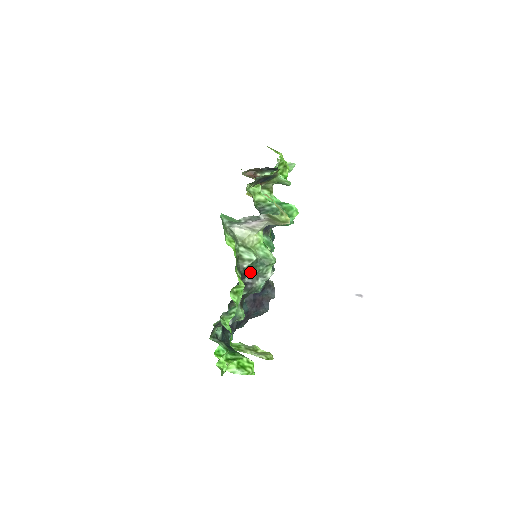
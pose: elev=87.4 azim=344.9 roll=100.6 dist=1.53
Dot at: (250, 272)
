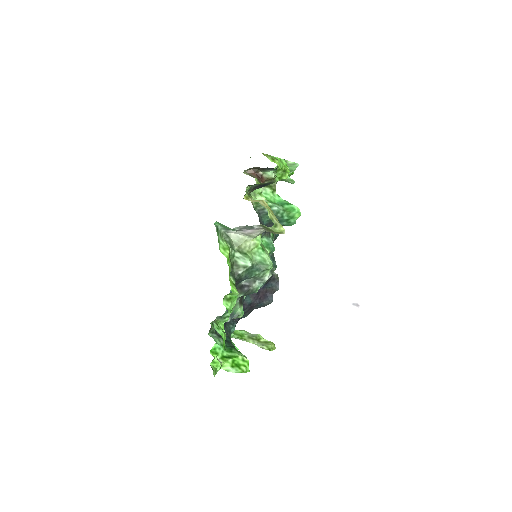
Dot at: (246, 277)
